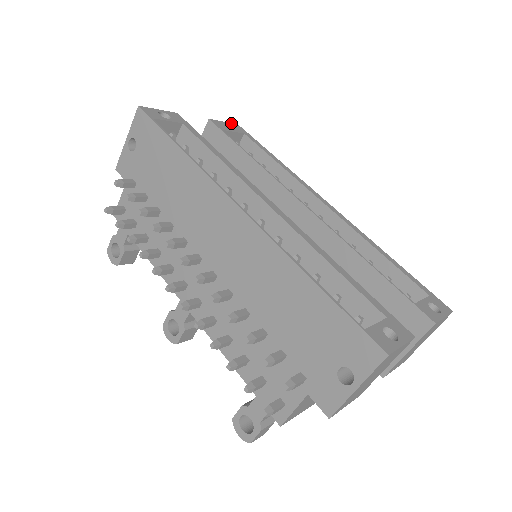
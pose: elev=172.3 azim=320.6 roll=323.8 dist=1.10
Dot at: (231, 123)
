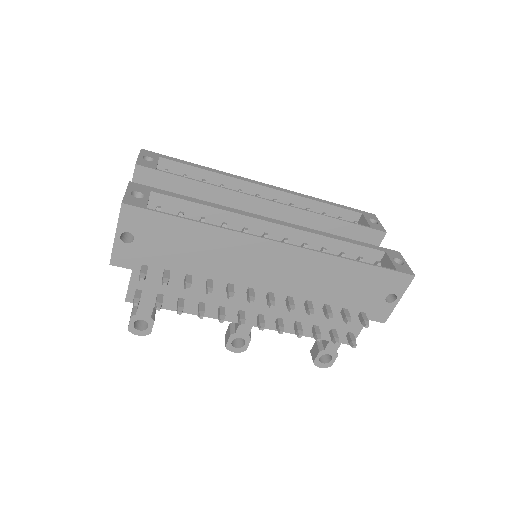
Dot at: (140, 152)
